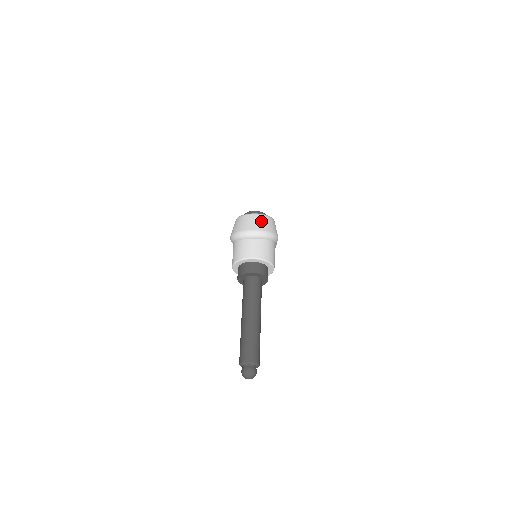
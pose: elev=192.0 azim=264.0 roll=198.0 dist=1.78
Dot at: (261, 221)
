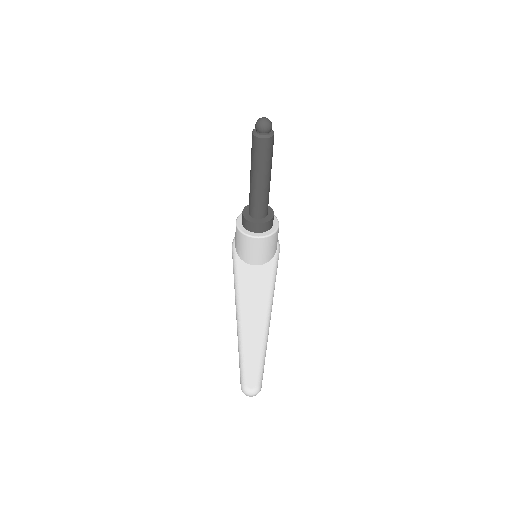
Dot at: occluded
